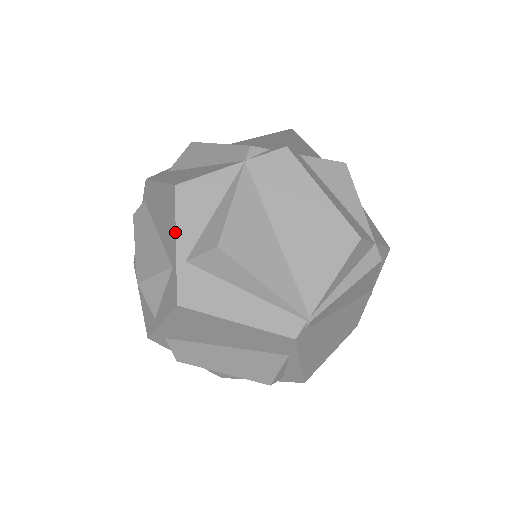
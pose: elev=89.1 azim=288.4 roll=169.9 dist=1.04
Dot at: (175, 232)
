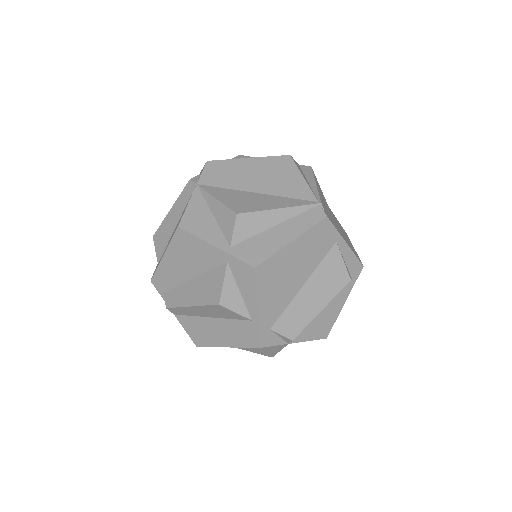
Dot at: (207, 243)
